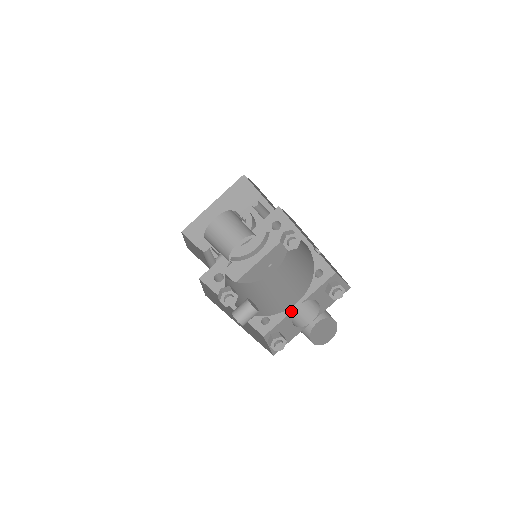
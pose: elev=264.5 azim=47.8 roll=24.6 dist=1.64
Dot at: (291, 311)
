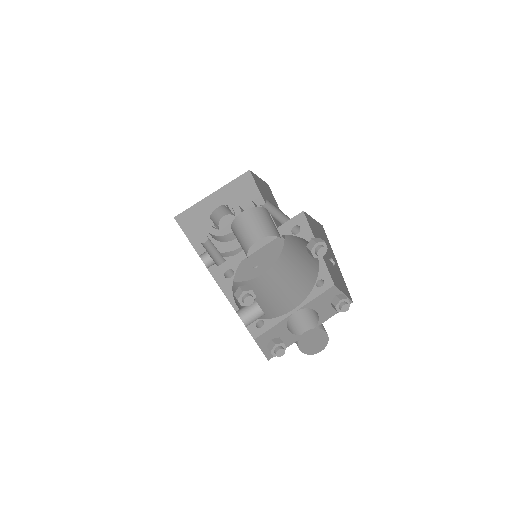
Dot at: (286, 317)
